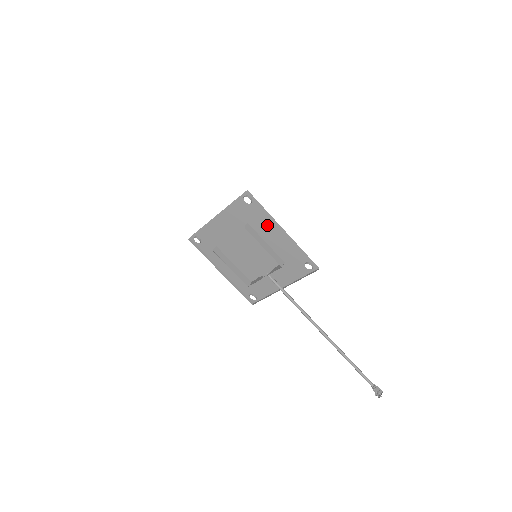
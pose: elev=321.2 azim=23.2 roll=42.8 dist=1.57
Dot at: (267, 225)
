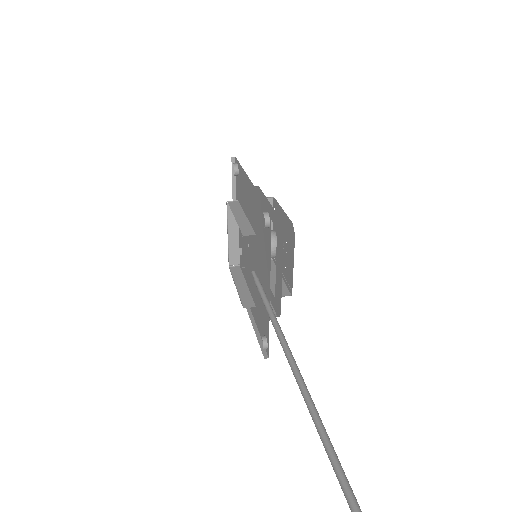
Dot at: (246, 190)
